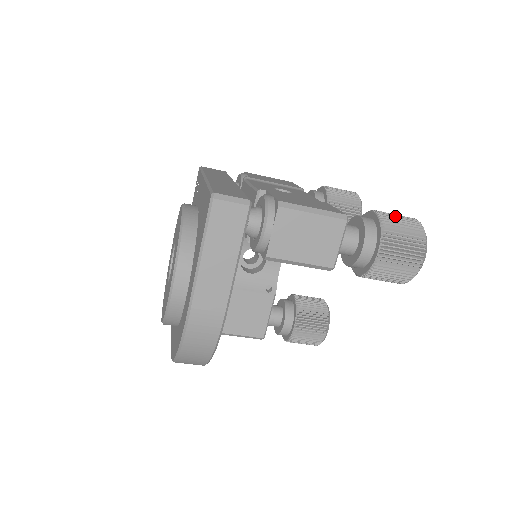
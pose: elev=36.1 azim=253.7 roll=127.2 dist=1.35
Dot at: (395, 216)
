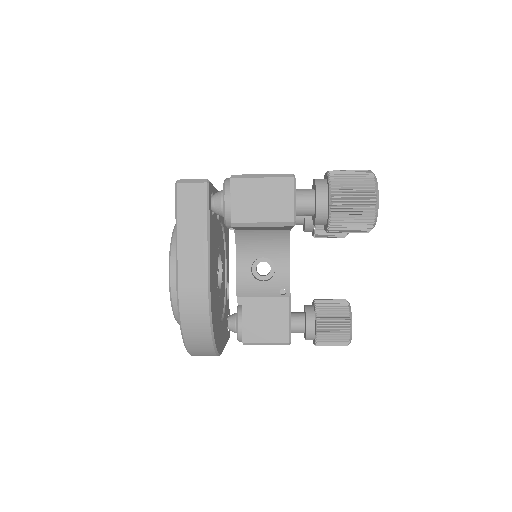
Dot at: (345, 170)
